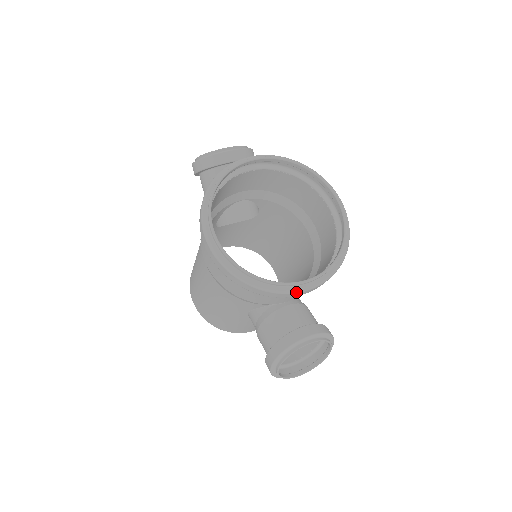
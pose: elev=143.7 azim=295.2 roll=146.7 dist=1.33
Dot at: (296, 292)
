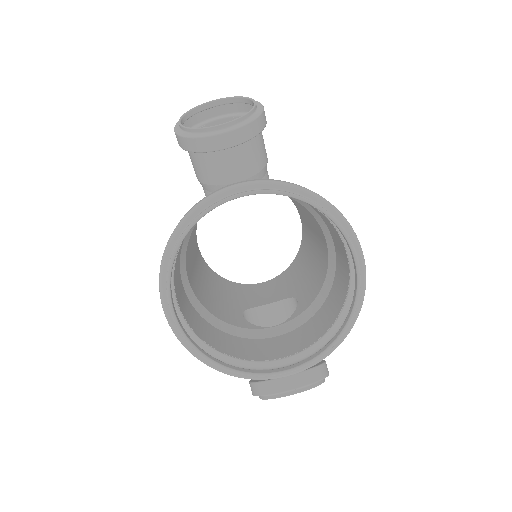
Dot at: occluded
